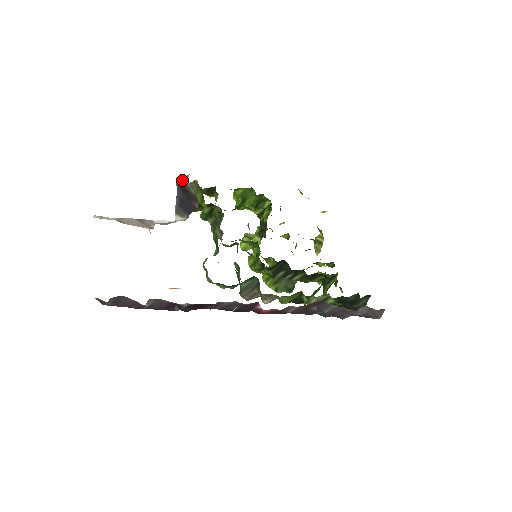
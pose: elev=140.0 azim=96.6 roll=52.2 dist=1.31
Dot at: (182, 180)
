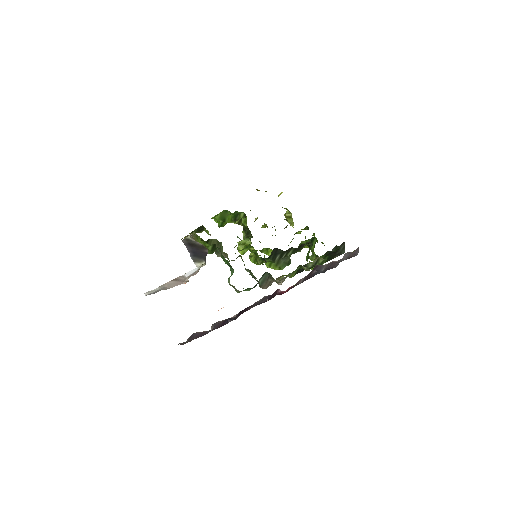
Dot at: (186, 239)
